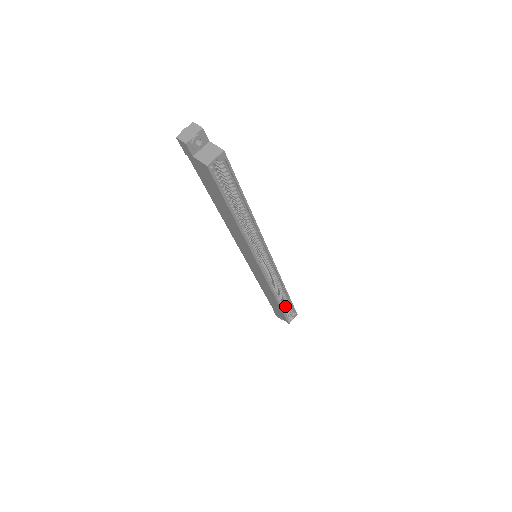
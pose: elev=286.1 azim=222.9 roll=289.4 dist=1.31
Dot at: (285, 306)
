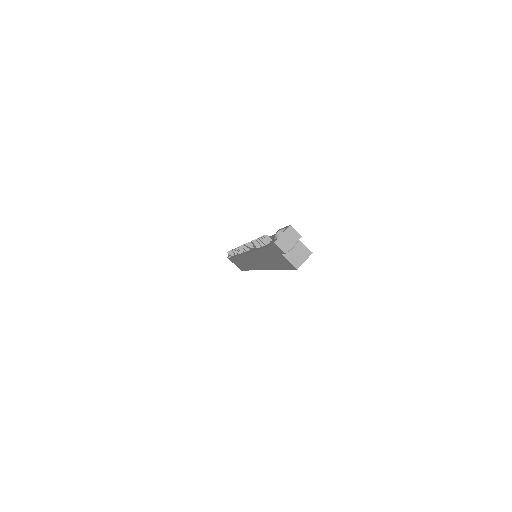
Dot at: occluded
